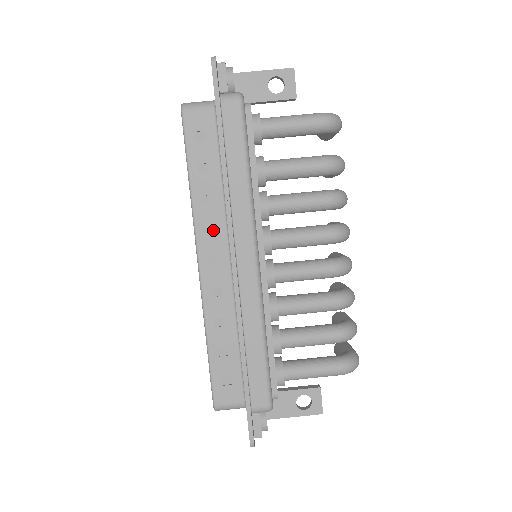
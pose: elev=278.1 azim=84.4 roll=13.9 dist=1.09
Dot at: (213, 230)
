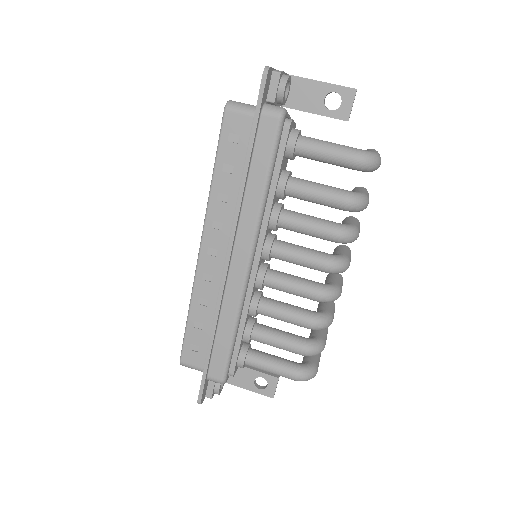
Dot at: (221, 225)
